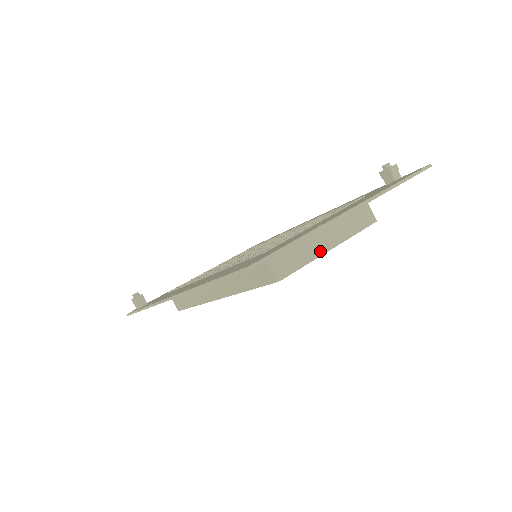
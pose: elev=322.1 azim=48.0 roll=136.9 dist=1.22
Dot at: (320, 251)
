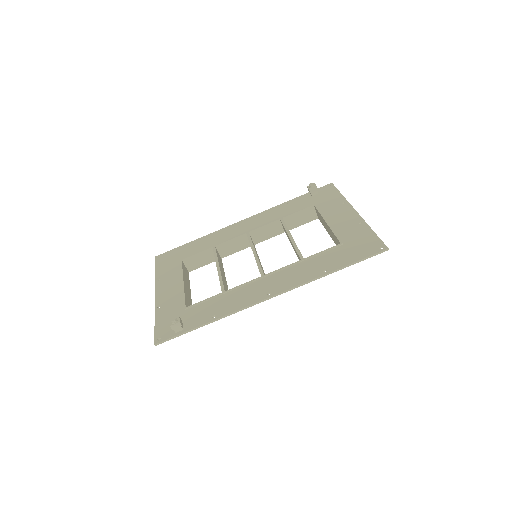
Dot at: occluded
